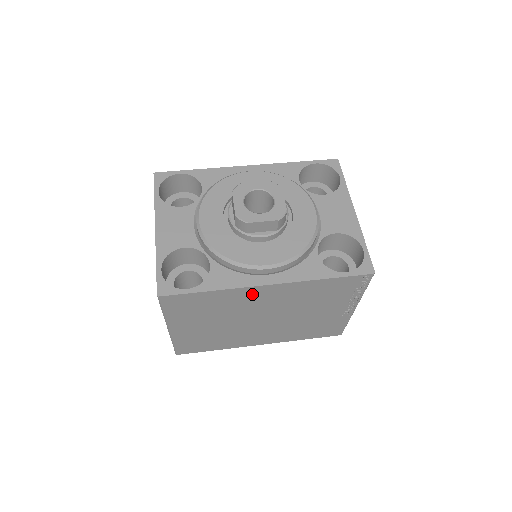
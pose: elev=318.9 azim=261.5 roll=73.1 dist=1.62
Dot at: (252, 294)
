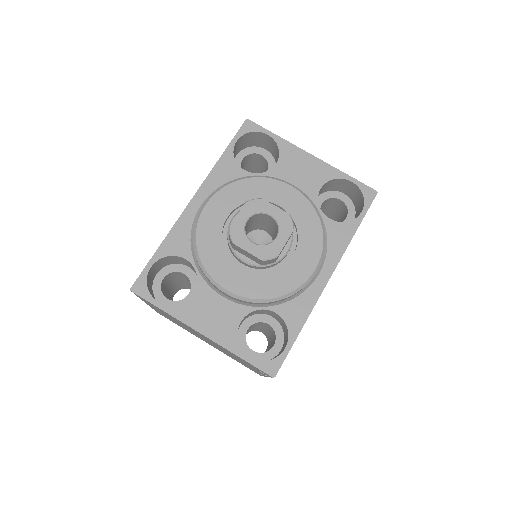
Dot at: occluded
